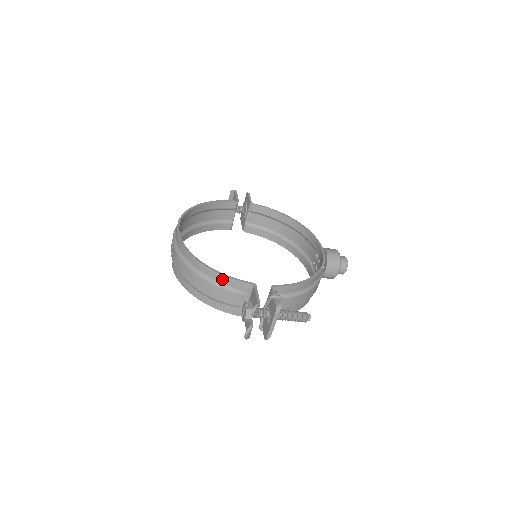
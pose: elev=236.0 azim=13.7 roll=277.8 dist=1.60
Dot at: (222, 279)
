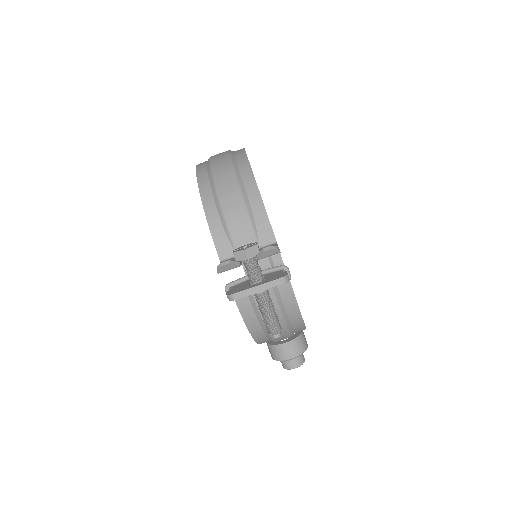
Dot at: (257, 205)
